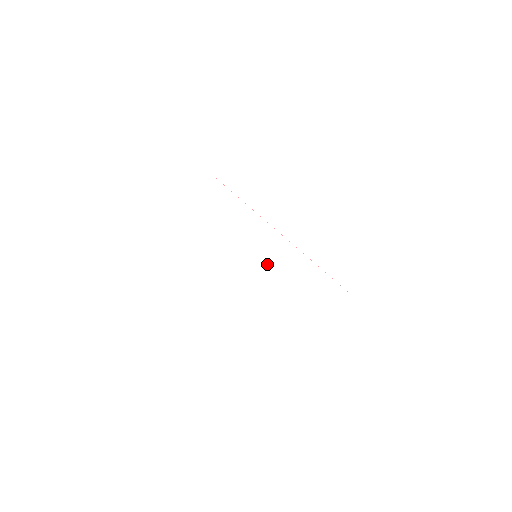
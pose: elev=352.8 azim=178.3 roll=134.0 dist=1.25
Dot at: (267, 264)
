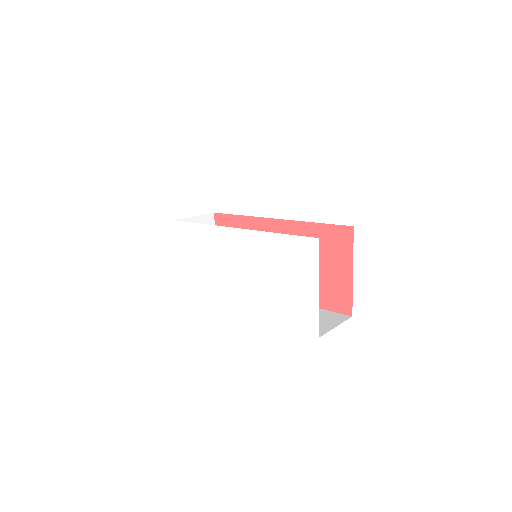
Dot at: (245, 261)
